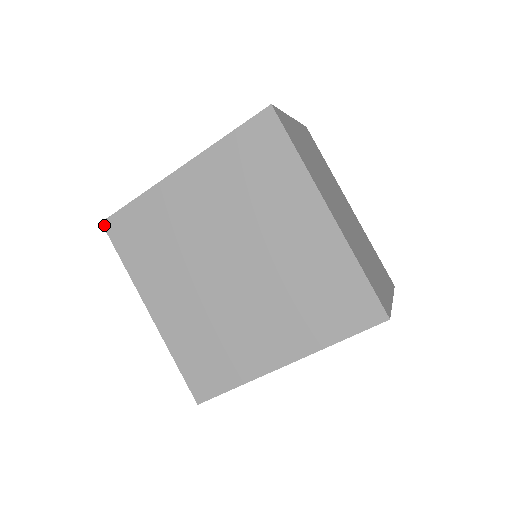
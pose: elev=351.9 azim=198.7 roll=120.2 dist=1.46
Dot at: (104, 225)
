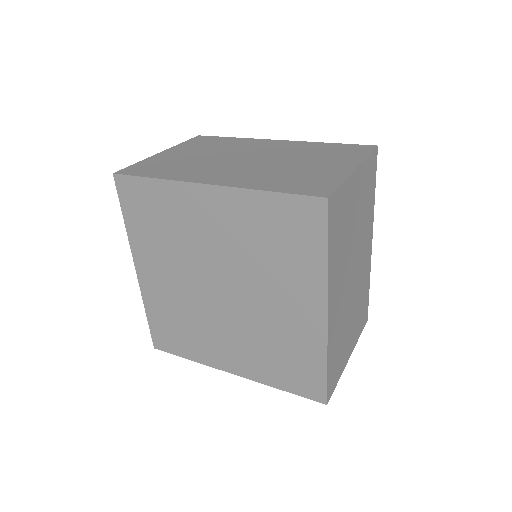
Dot at: (115, 178)
